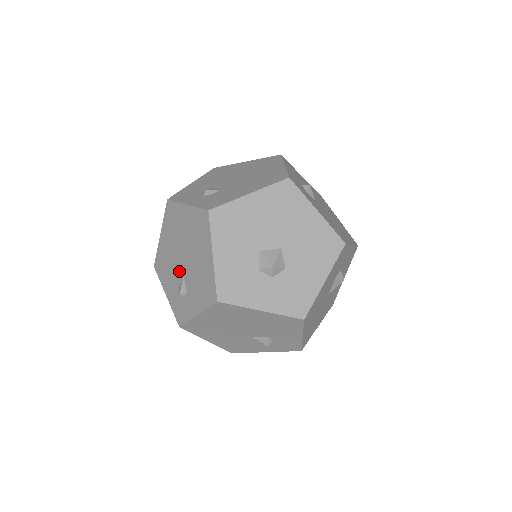
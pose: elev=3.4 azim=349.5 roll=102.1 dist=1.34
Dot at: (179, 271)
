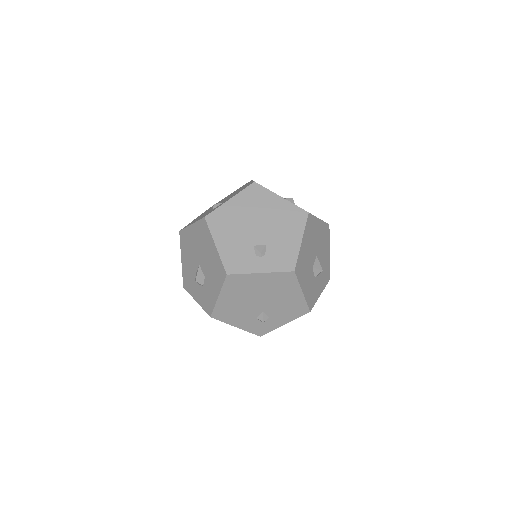
Dot at: (256, 310)
